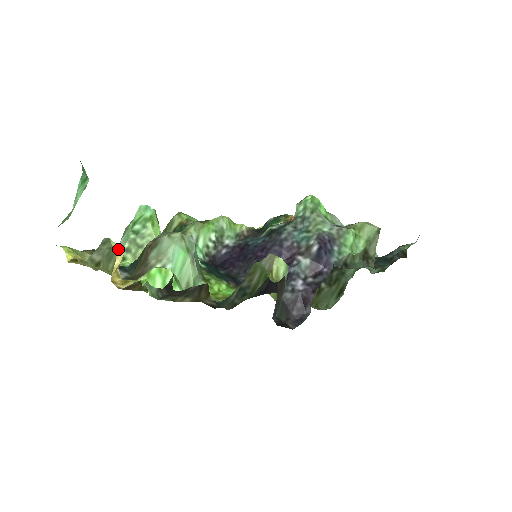
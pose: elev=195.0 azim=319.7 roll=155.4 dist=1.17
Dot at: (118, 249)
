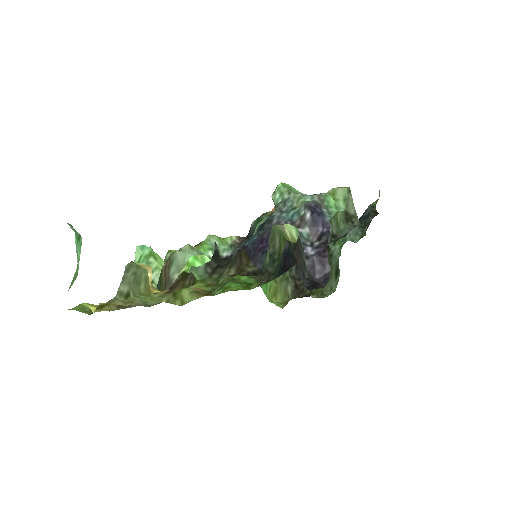
Dot at: (145, 266)
